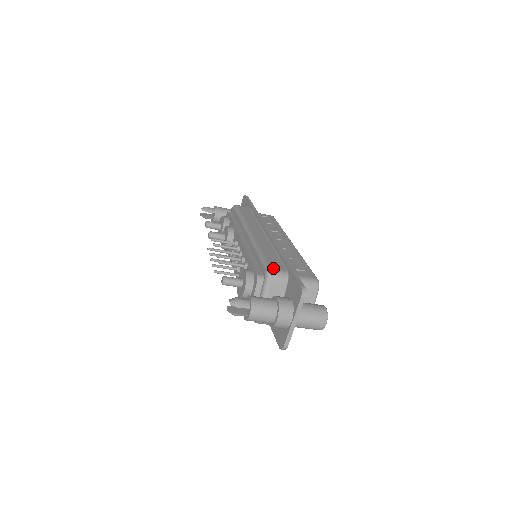
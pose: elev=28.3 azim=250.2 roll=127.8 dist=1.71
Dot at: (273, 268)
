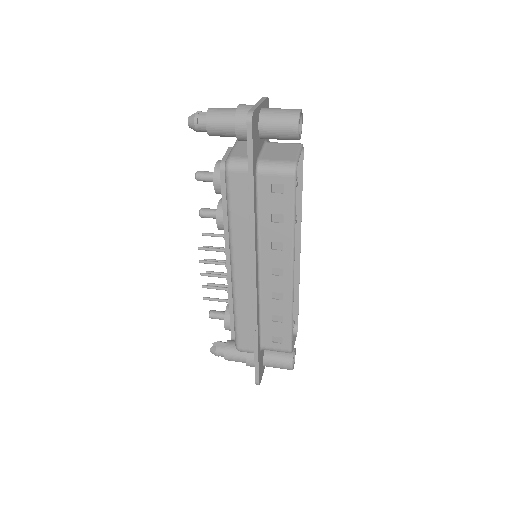
Dot at: (241, 349)
